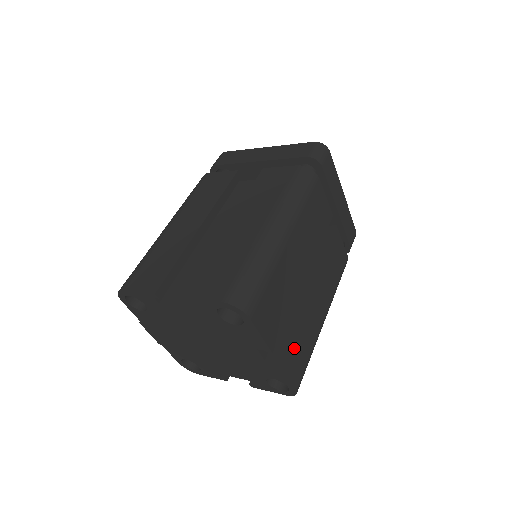
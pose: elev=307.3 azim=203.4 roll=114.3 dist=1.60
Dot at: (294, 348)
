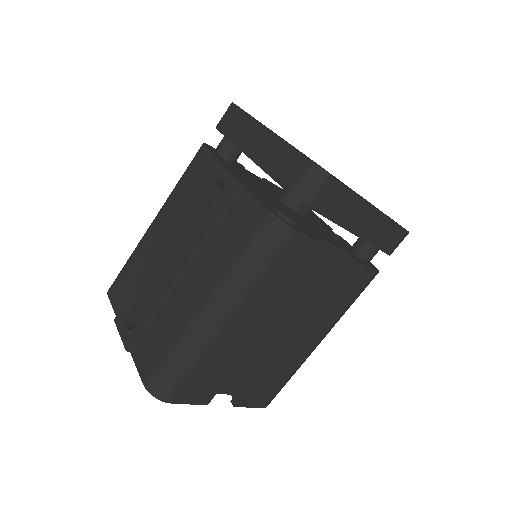
Dot at: occluded
